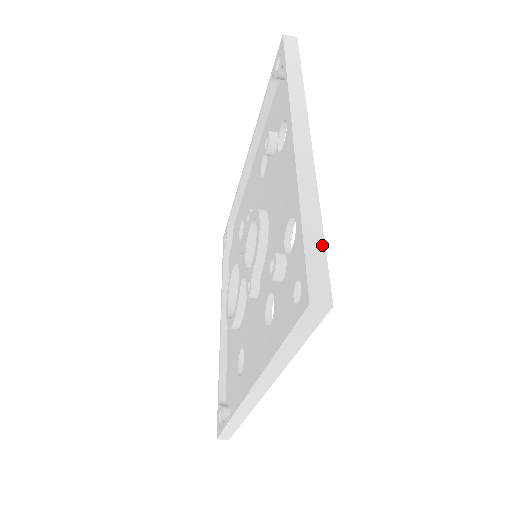
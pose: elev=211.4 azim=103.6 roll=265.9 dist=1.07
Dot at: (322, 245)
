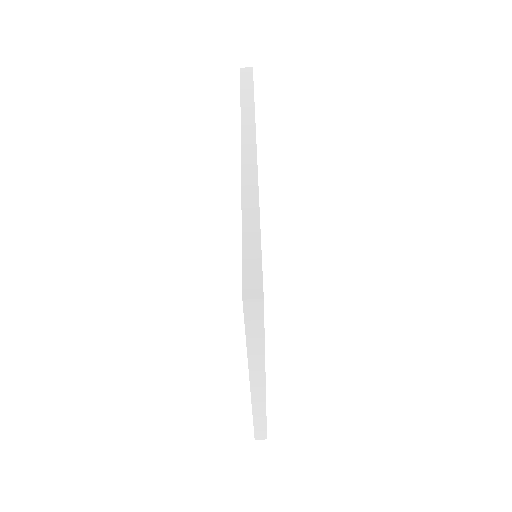
Dot at: occluded
